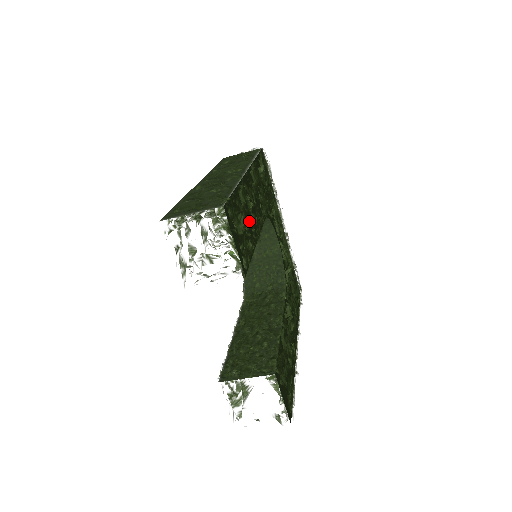
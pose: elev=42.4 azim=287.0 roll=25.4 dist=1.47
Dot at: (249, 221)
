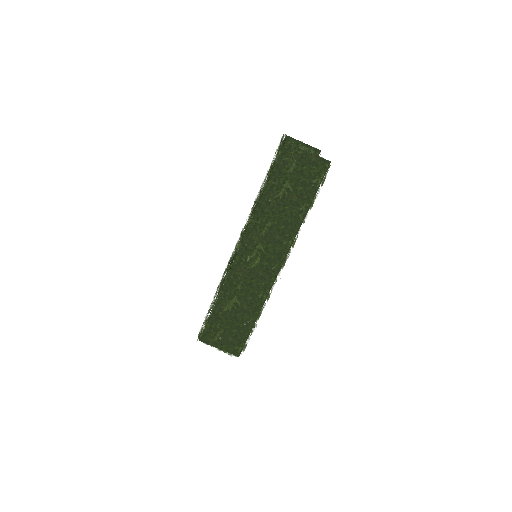
Dot at: occluded
